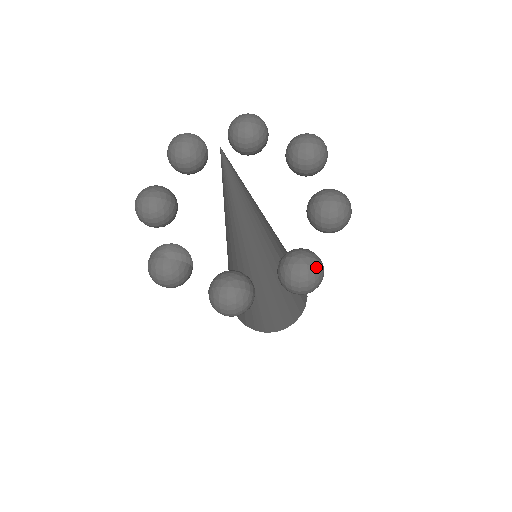
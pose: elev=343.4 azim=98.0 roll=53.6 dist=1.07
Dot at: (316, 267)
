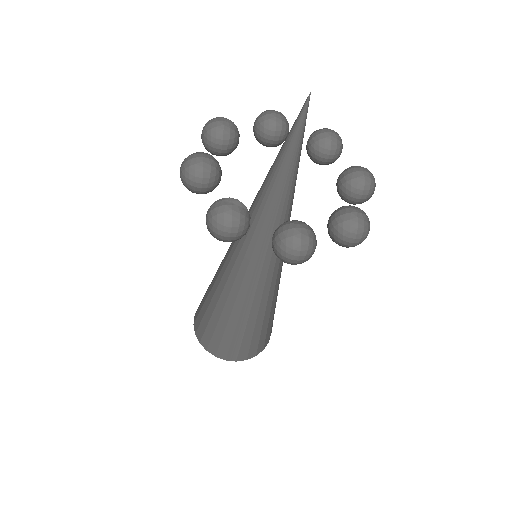
Dot at: (367, 217)
